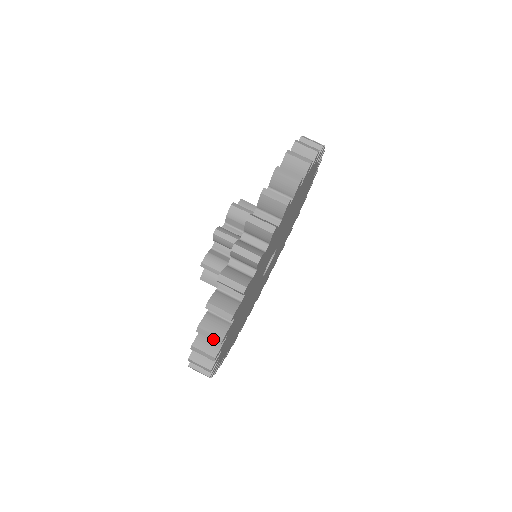
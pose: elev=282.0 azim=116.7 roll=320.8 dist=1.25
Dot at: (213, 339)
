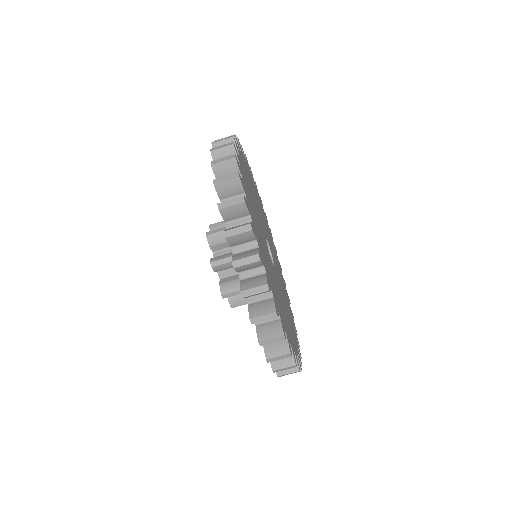
Dot at: occluded
